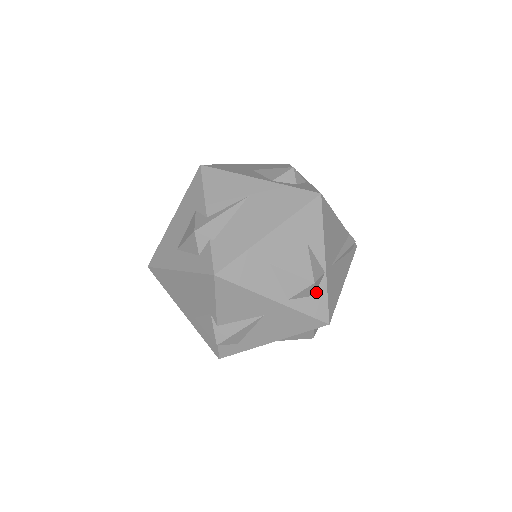
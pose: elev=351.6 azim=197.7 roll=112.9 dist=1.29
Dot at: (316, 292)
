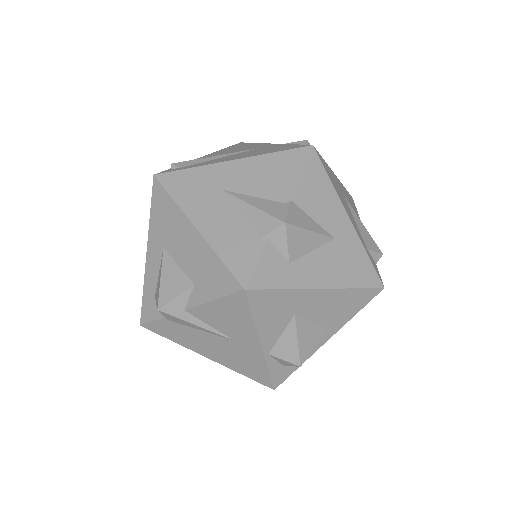
Dot at: occluded
